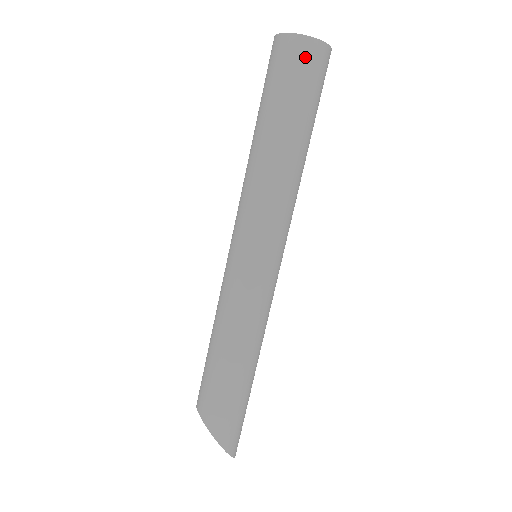
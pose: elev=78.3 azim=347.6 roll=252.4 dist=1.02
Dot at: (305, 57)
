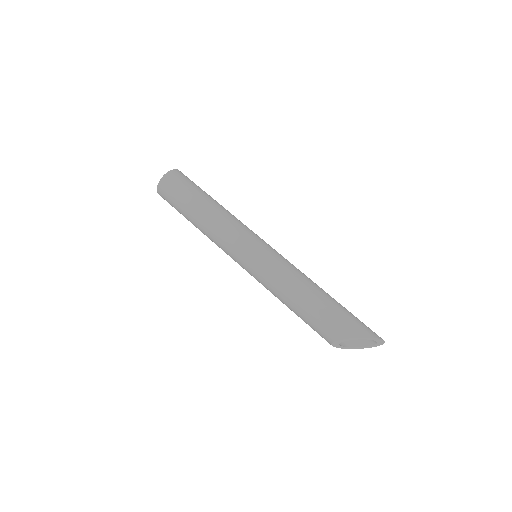
Dot at: (171, 180)
